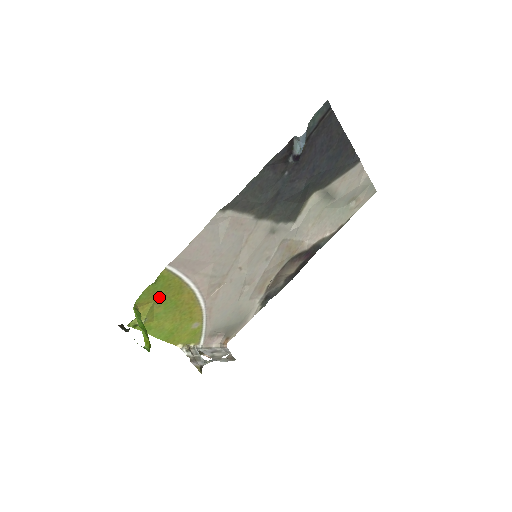
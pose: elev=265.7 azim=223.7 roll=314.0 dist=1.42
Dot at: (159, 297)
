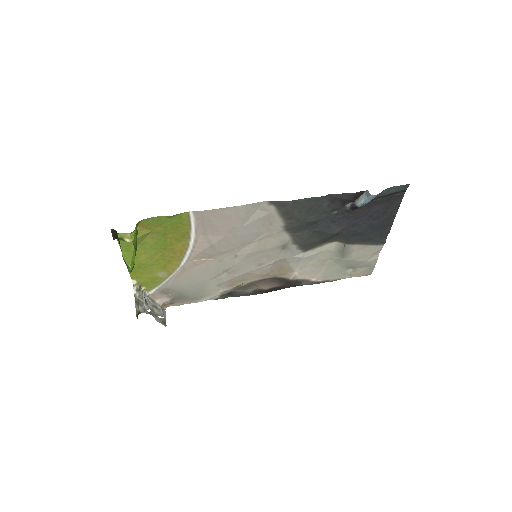
Dot at: (160, 230)
